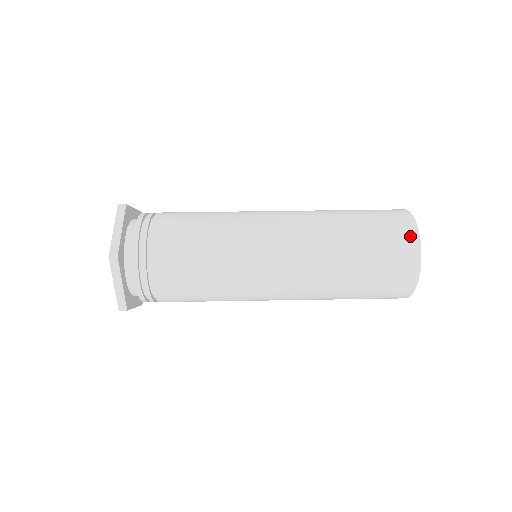
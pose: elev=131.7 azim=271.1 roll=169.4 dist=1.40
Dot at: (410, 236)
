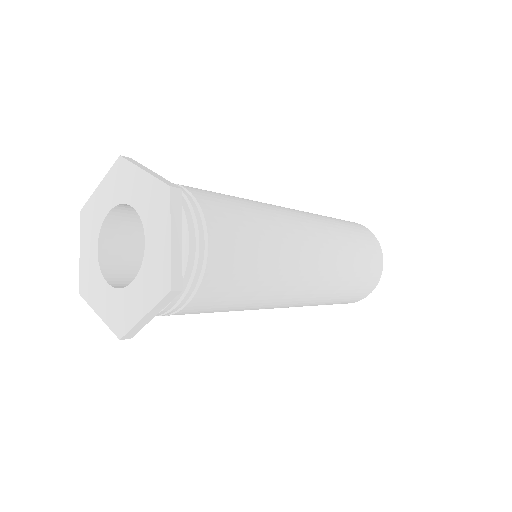
Dot at: occluded
